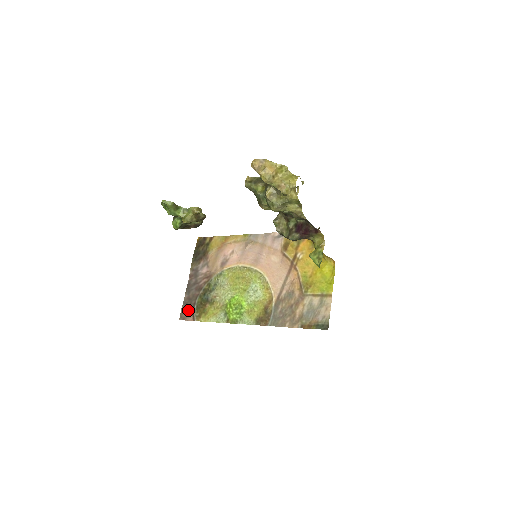
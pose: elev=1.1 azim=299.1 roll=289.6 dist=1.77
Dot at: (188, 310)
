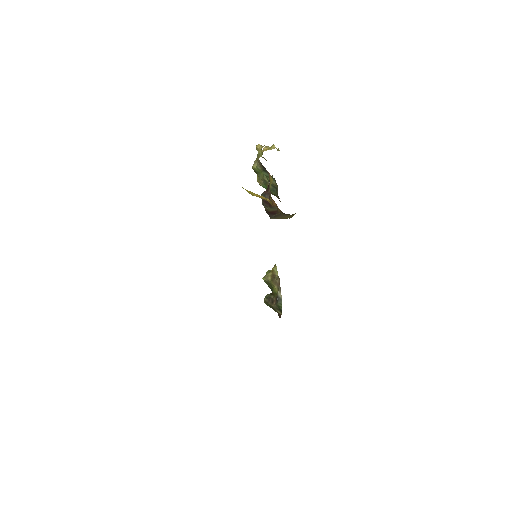
Dot at: occluded
